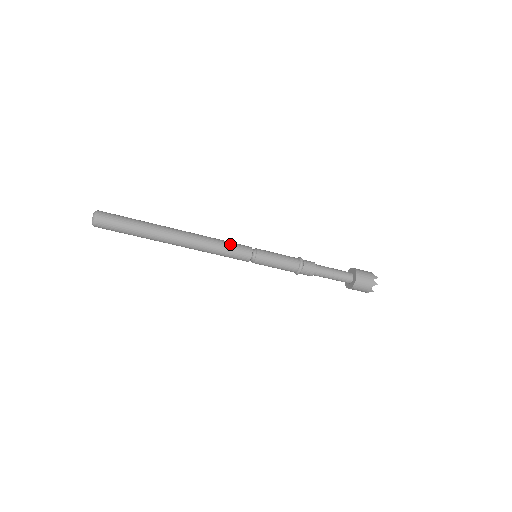
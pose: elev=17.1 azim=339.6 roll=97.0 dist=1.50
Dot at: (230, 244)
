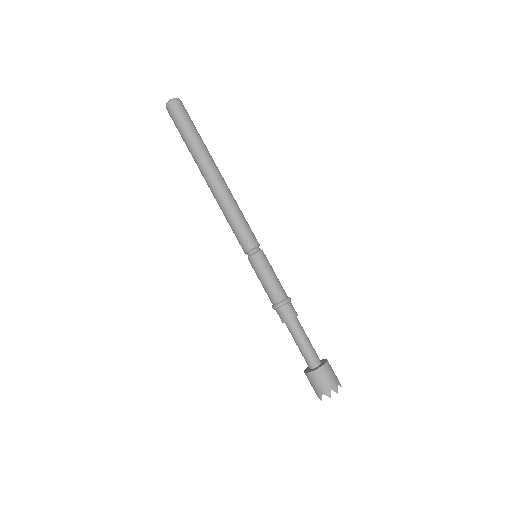
Dot at: (244, 223)
